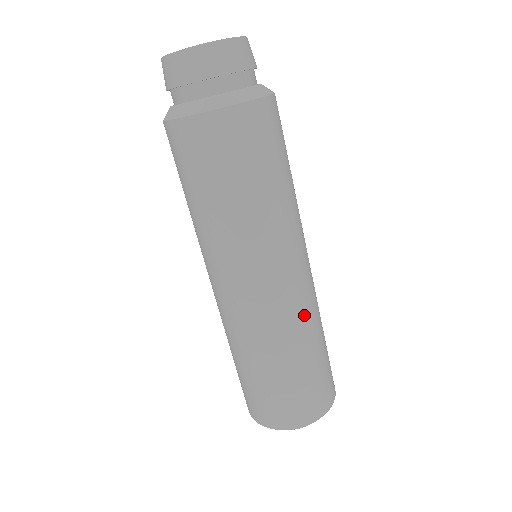
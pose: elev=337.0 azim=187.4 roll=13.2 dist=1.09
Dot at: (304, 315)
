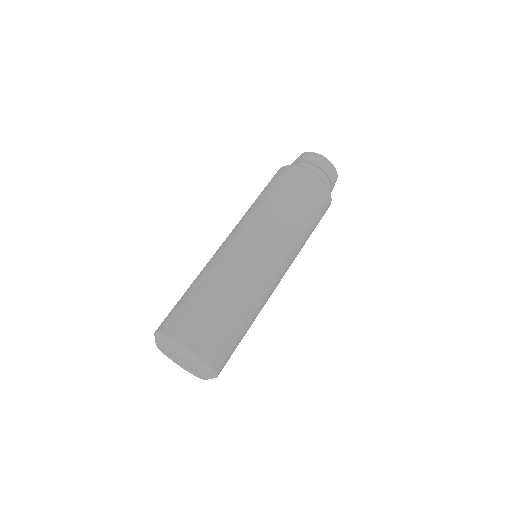
Dot at: occluded
